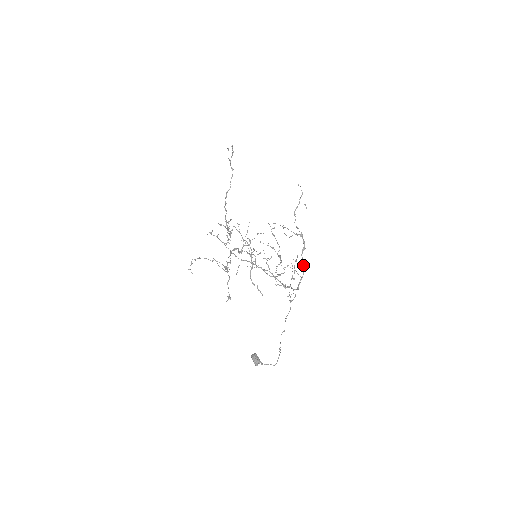
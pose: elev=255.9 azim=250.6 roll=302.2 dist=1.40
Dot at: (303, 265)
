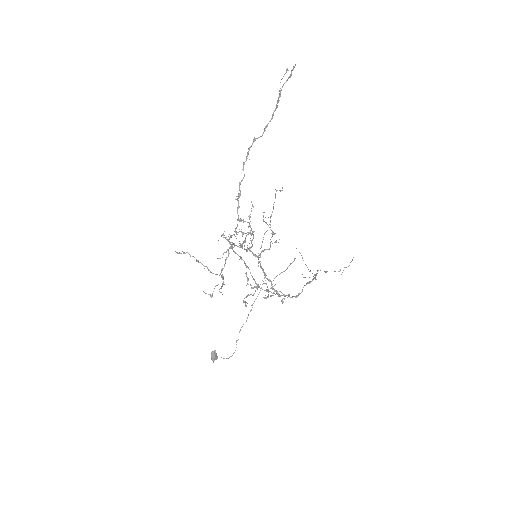
Dot at: (299, 294)
